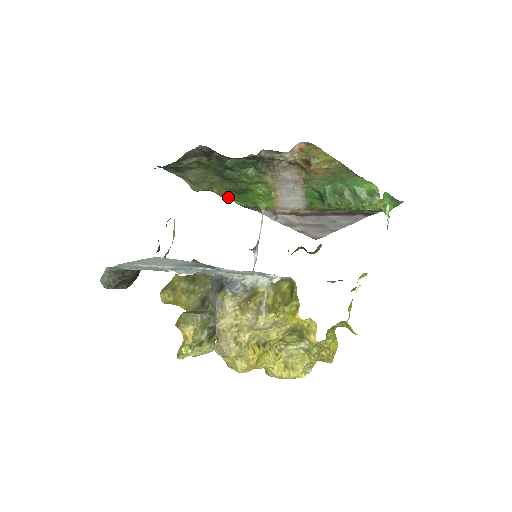
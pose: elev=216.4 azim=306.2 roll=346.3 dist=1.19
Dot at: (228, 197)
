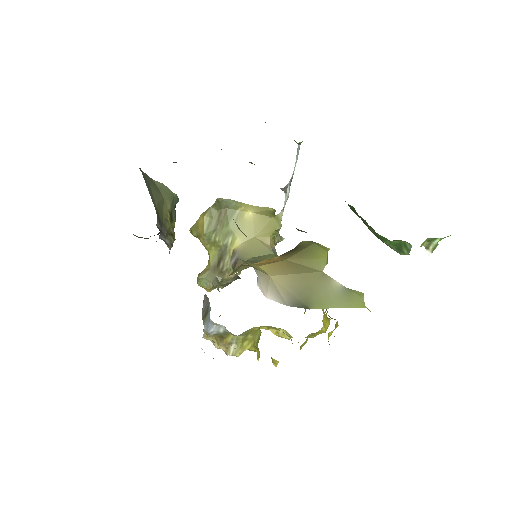
Dot at: occluded
